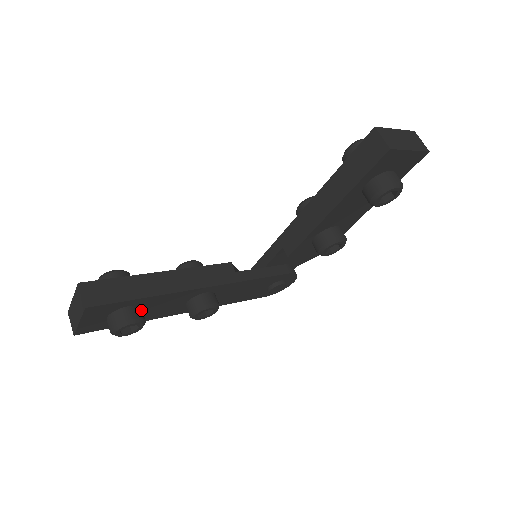
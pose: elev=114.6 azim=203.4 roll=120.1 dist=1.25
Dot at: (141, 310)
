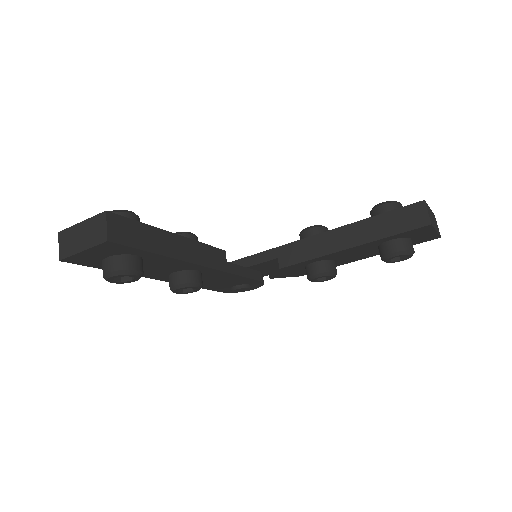
Dot at: occluded
